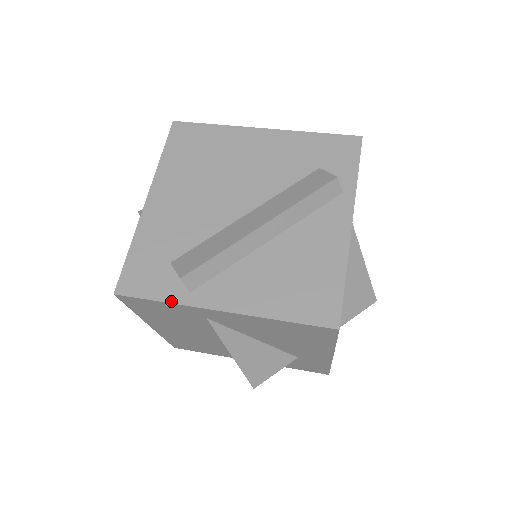
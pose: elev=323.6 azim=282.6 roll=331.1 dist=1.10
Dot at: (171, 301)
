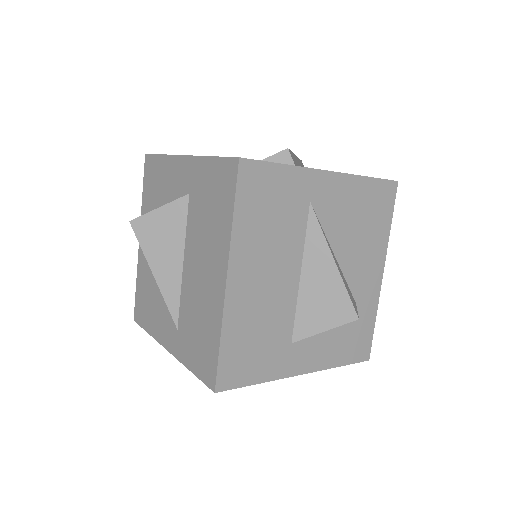
Dot at: (290, 165)
